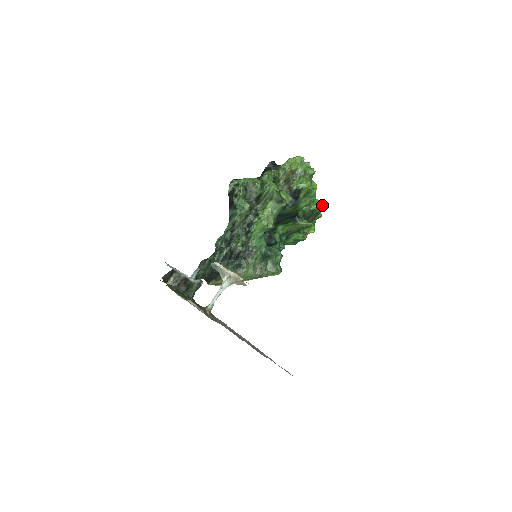
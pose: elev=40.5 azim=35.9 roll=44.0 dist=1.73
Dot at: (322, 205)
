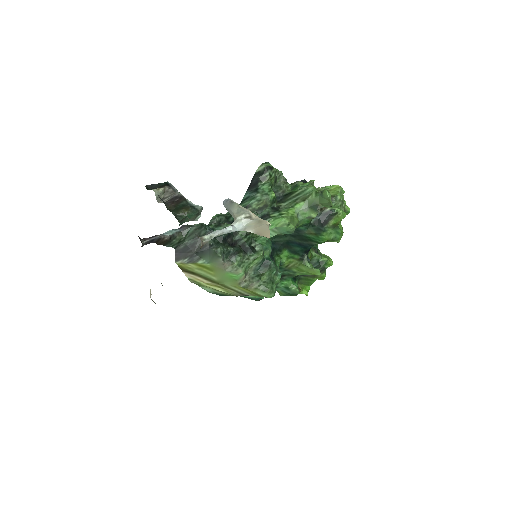
Dot at: (332, 263)
